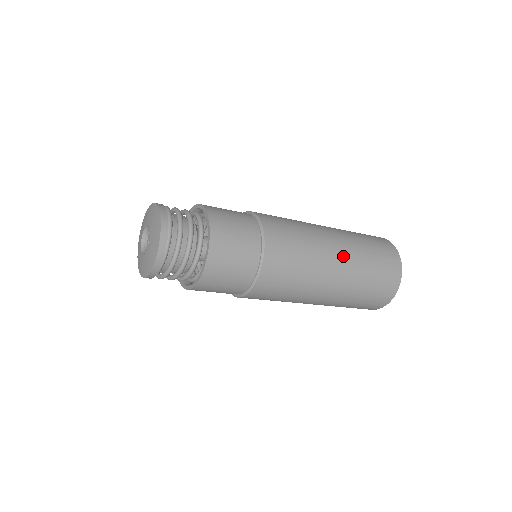
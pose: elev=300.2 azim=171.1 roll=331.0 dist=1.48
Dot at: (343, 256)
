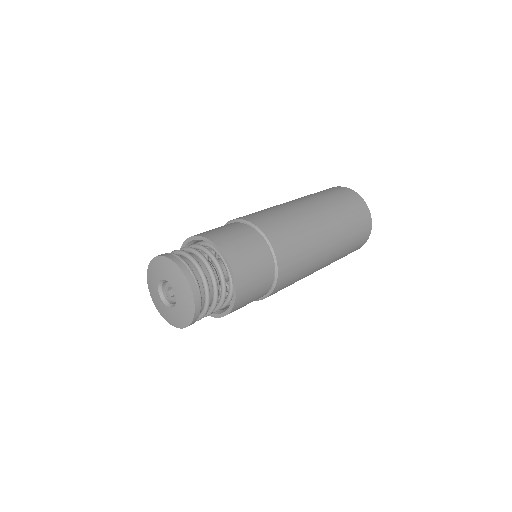
Dot at: (321, 212)
